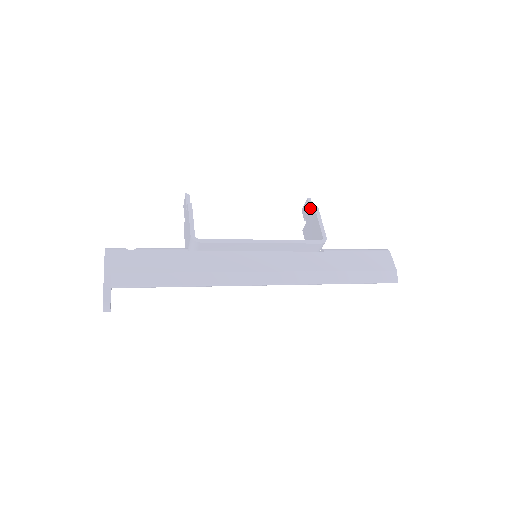
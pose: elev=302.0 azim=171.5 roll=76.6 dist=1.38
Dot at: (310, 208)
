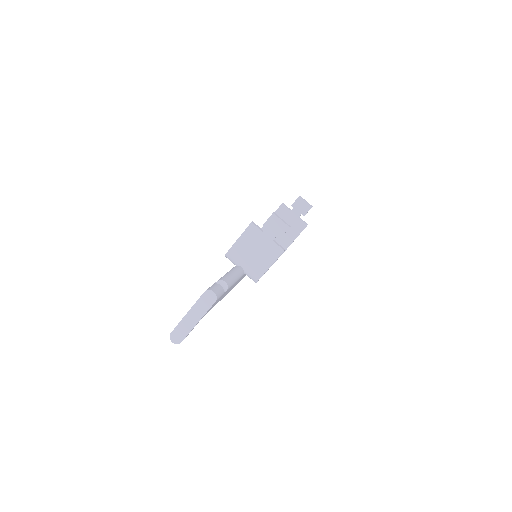
Dot at: occluded
